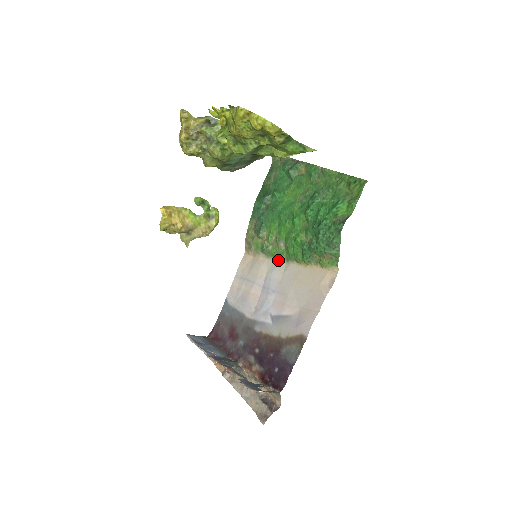
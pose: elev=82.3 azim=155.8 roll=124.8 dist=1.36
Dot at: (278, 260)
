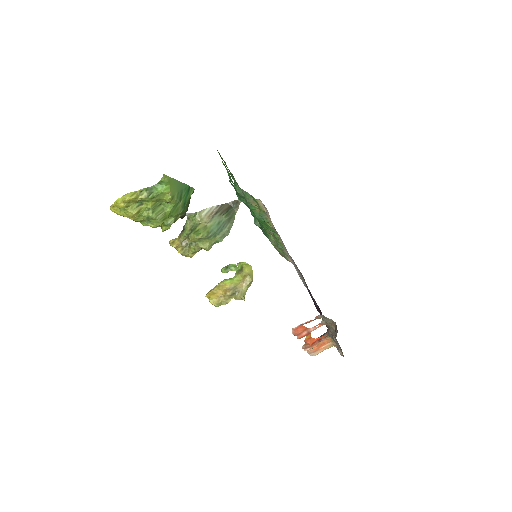
Dot at: occluded
